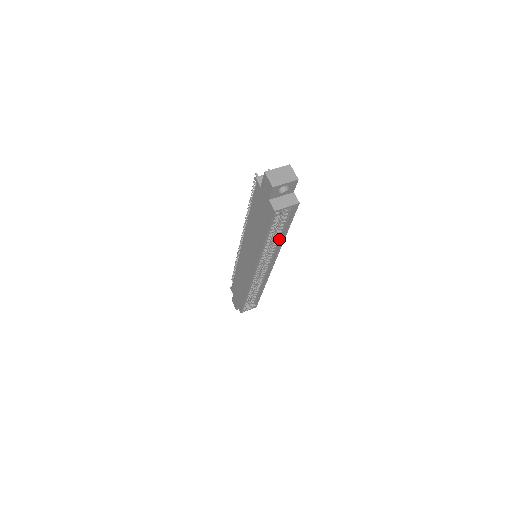
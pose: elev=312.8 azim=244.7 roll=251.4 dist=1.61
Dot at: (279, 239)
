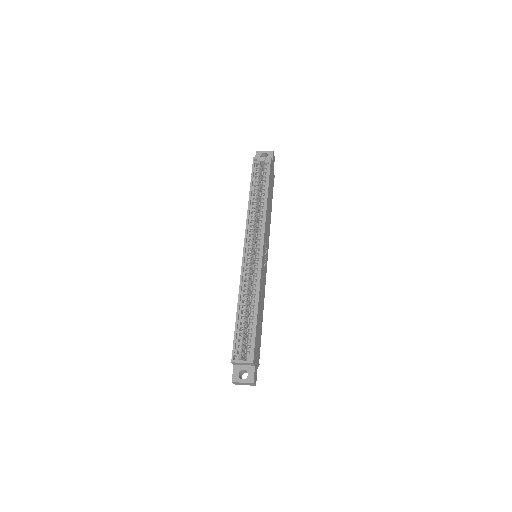
Dot at: (264, 203)
